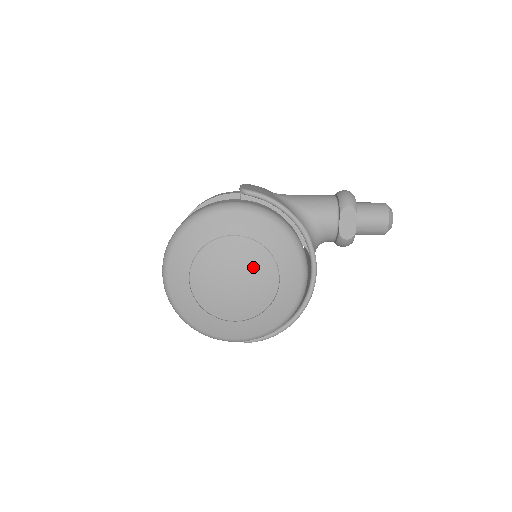
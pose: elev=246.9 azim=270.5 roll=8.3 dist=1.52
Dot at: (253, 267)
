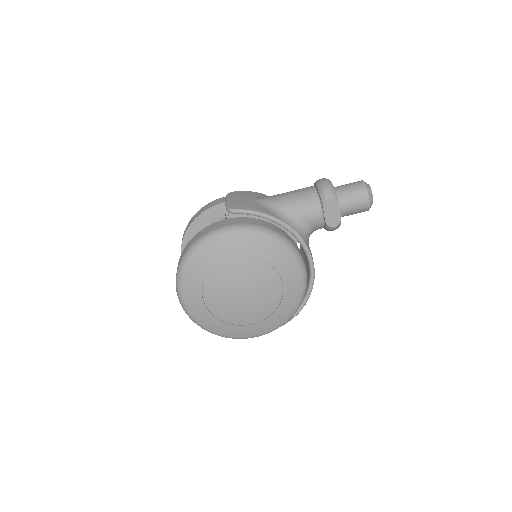
Dot at: (256, 279)
